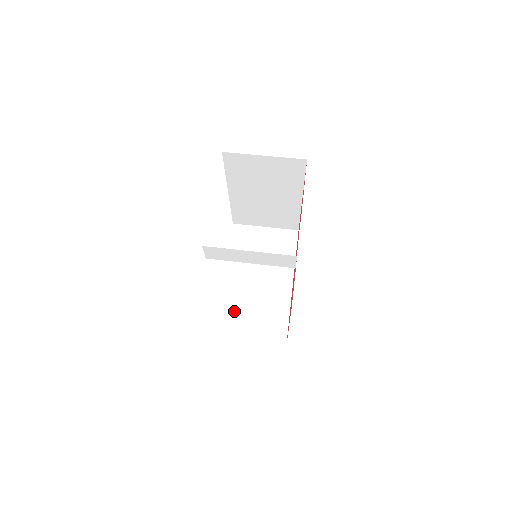
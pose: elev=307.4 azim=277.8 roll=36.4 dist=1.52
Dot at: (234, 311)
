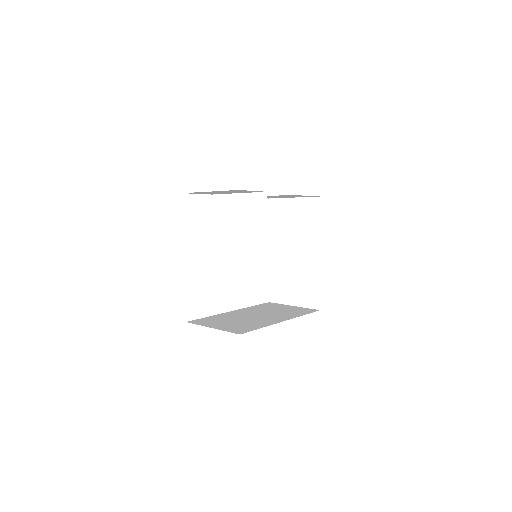
Dot at: (220, 319)
